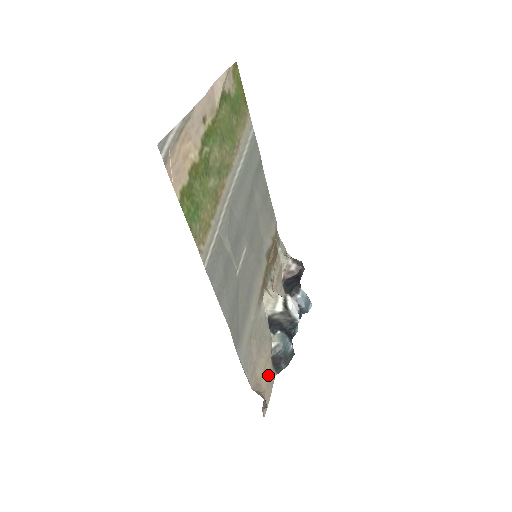
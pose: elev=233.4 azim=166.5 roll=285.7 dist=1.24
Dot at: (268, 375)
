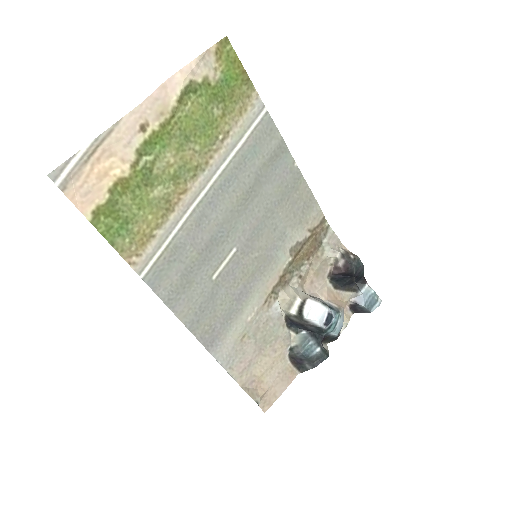
Dot at: (279, 373)
